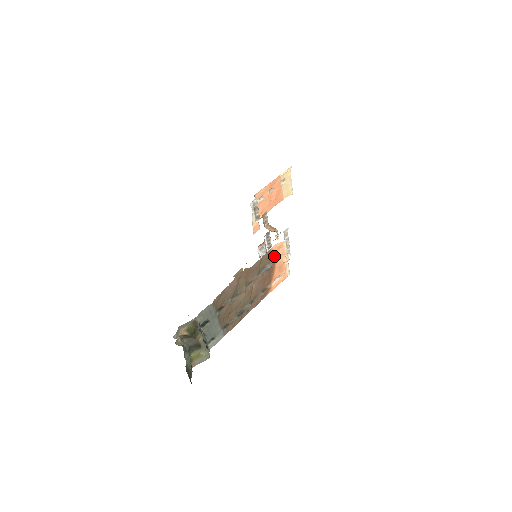
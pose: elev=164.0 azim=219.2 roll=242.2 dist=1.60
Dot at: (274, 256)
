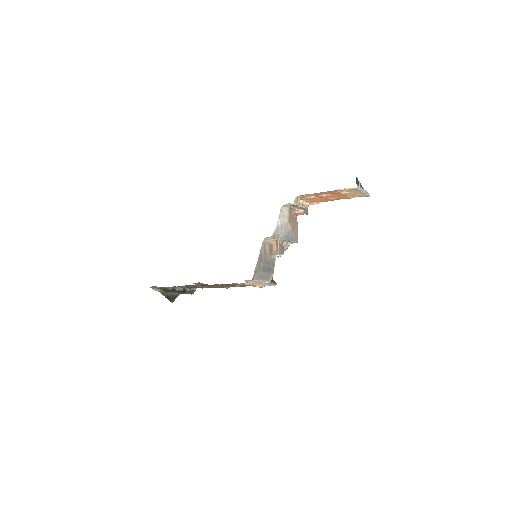
Dot at: occluded
